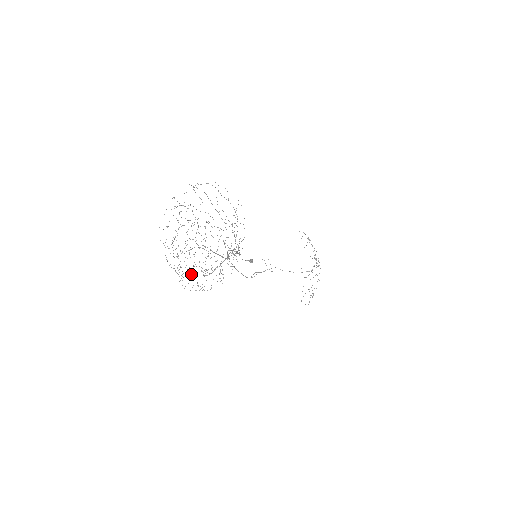
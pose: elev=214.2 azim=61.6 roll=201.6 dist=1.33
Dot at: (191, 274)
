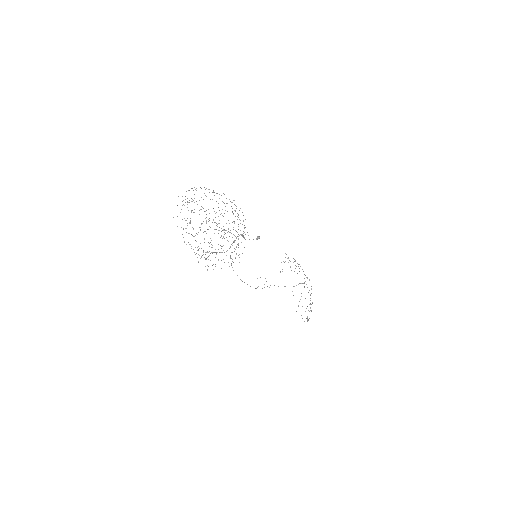
Dot at: (211, 252)
